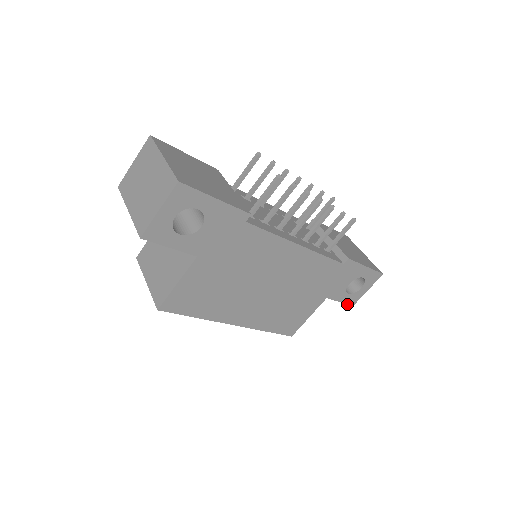
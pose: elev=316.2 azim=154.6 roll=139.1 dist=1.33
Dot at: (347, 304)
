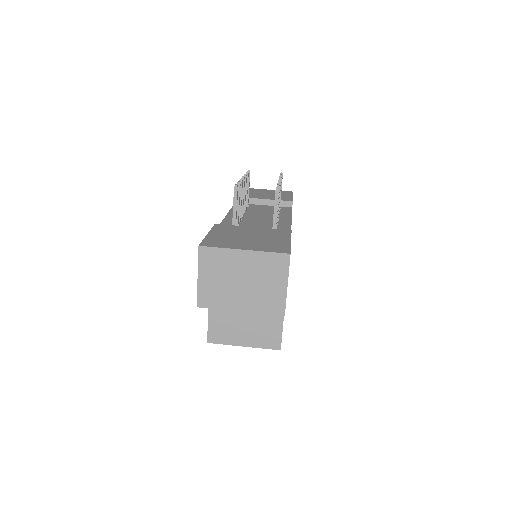
Dot at: occluded
